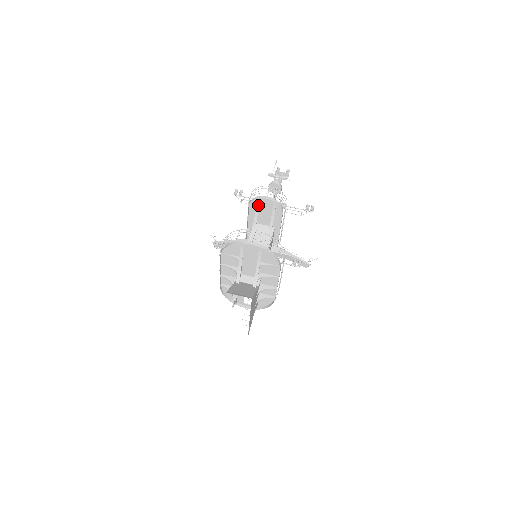
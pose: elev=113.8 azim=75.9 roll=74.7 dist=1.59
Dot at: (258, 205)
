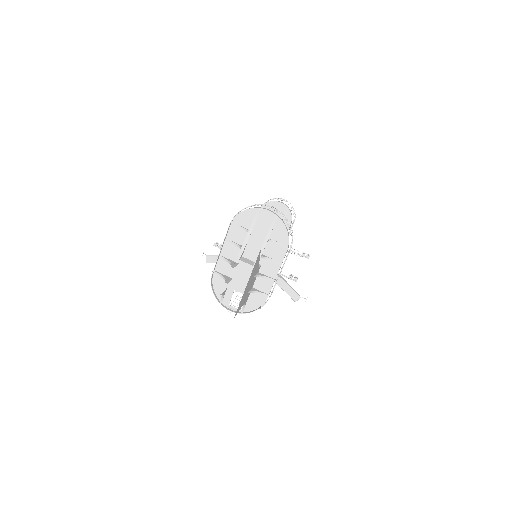
Dot at: (270, 209)
